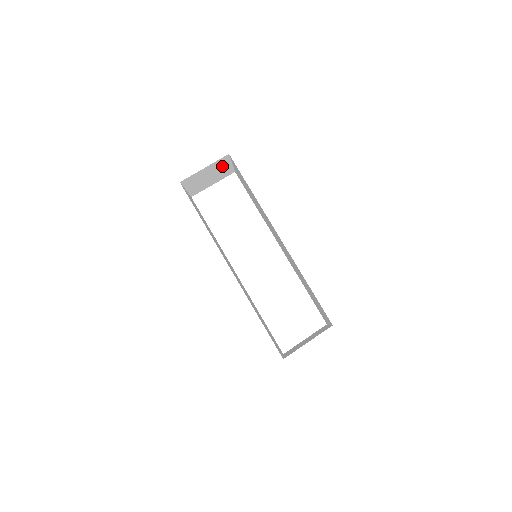
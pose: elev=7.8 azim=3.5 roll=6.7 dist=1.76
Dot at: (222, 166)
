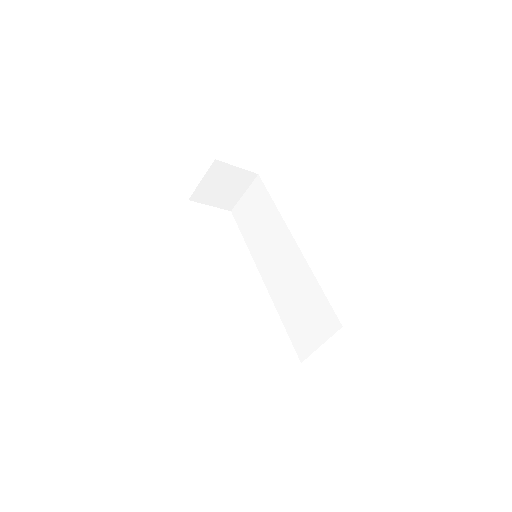
Dot at: (239, 186)
